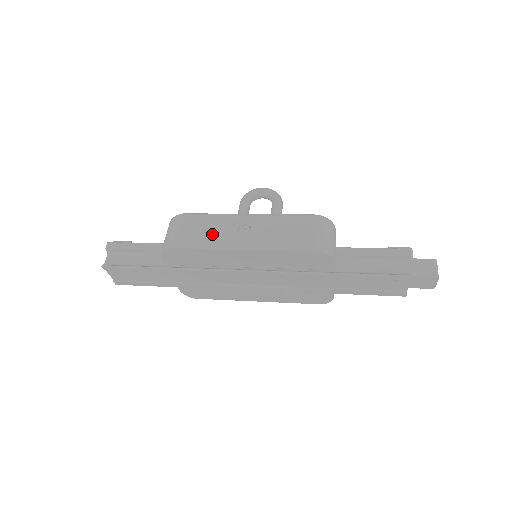
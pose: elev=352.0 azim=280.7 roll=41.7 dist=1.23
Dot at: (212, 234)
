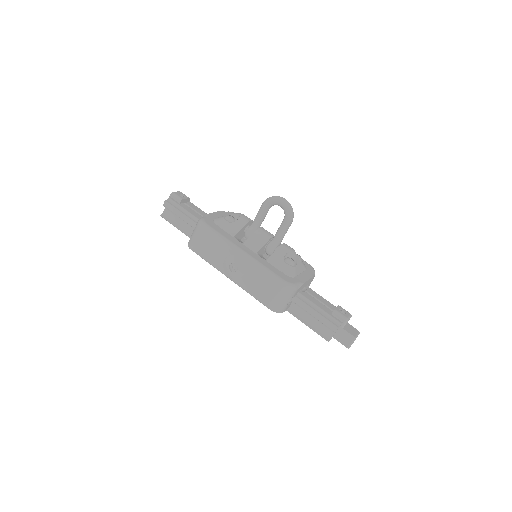
Dot at: (215, 257)
